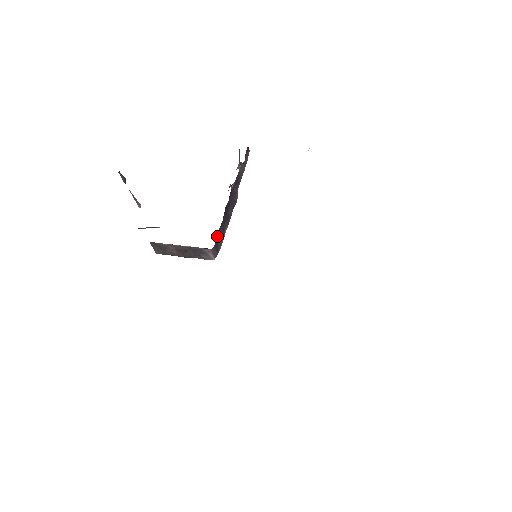
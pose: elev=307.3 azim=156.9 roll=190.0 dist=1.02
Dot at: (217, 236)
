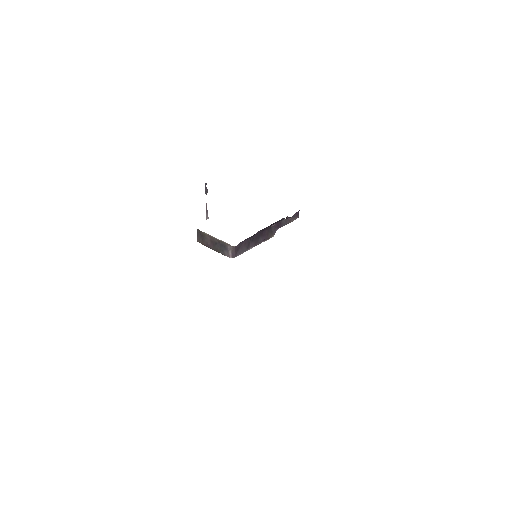
Dot at: (241, 243)
